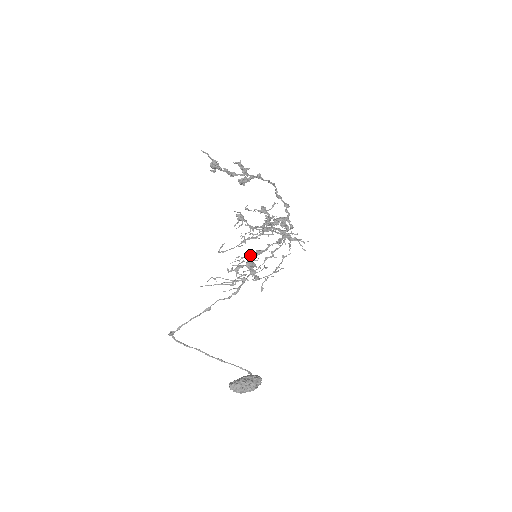
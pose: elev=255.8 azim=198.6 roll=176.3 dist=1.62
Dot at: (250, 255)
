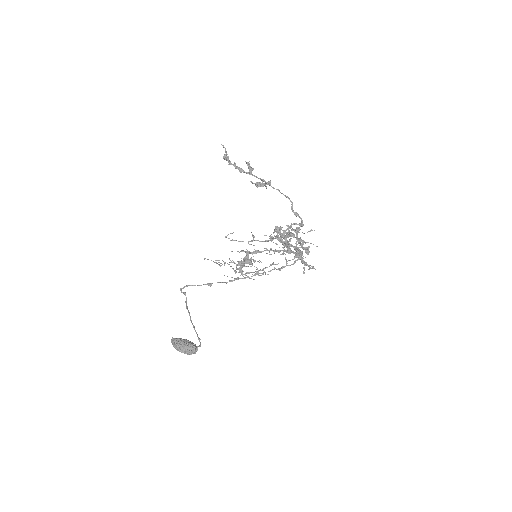
Dot at: (249, 251)
